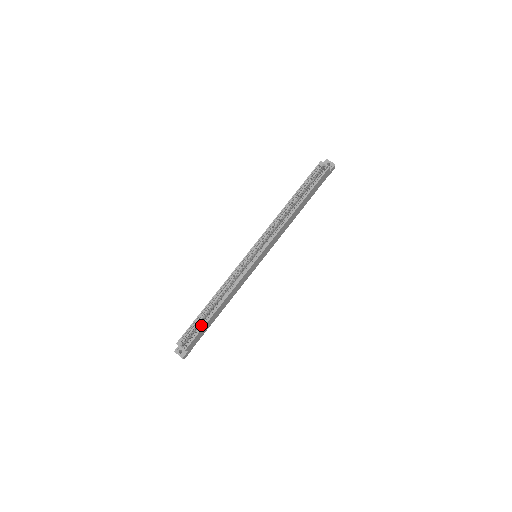
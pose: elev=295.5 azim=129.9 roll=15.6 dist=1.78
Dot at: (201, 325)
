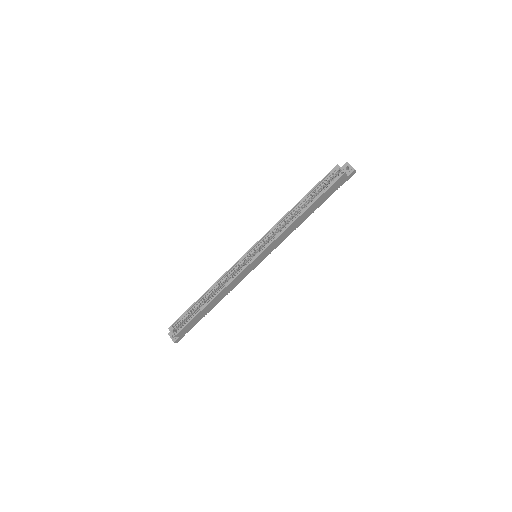
Dot at: (192, 315)
